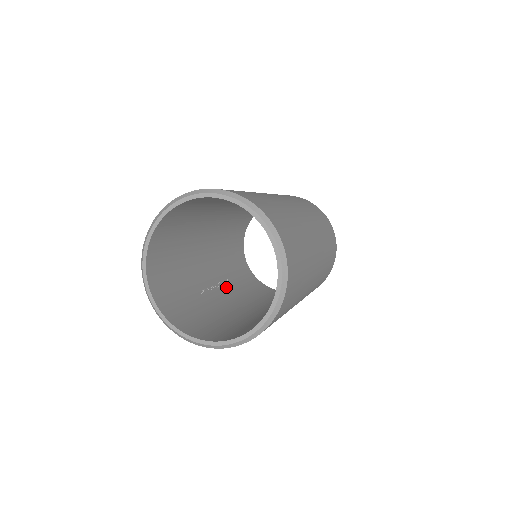
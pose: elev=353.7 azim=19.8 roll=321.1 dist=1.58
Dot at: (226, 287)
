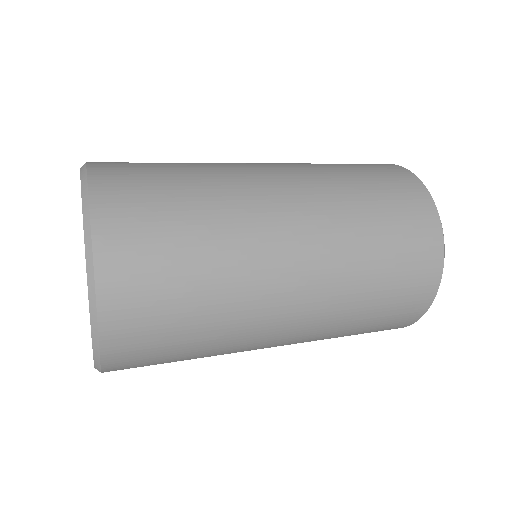
Dot at: occluded
